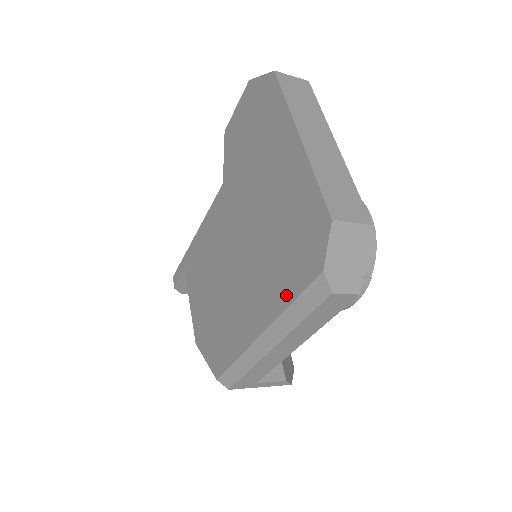
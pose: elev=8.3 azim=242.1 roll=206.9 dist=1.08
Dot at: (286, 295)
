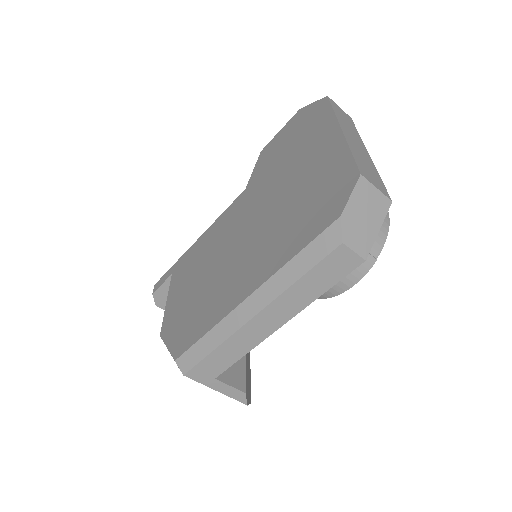
Dot at: (291, 250)
